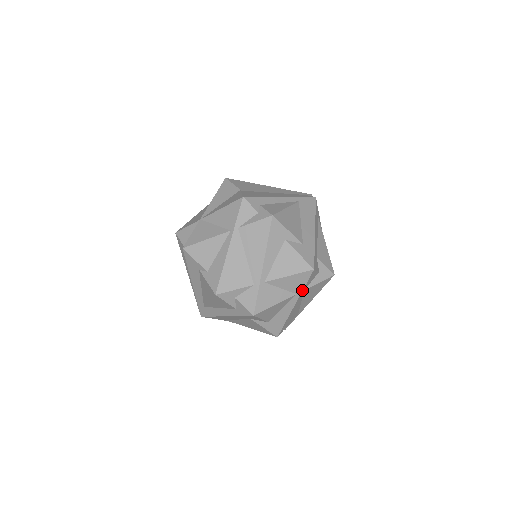
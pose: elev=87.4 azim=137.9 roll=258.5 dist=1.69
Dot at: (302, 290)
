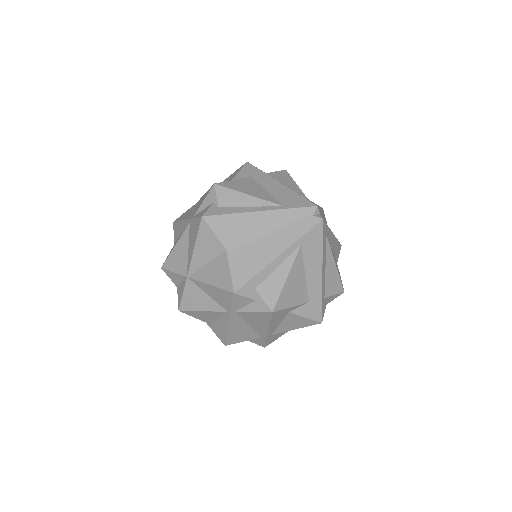
Dot at: occluded
